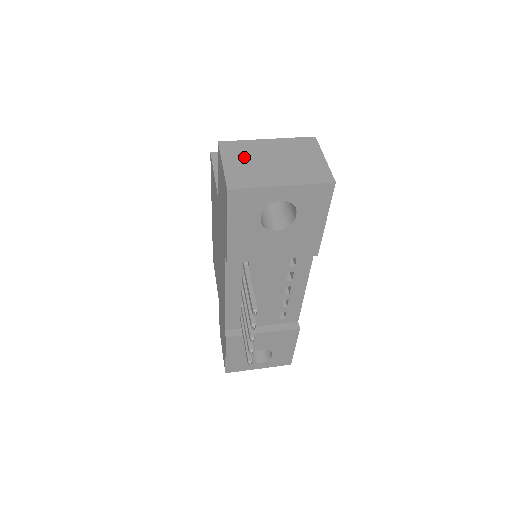
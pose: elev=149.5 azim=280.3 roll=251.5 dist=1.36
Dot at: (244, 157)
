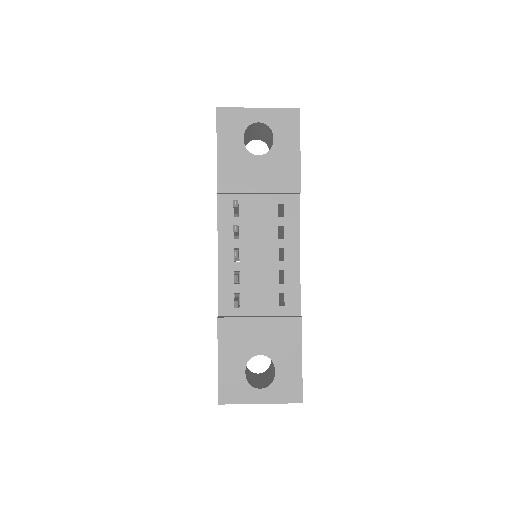
Dot at: occluded
